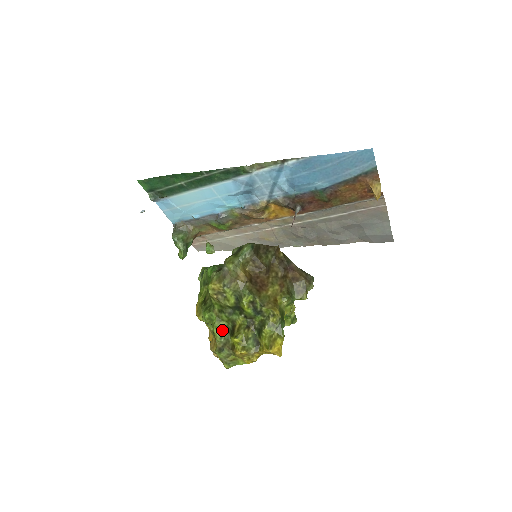
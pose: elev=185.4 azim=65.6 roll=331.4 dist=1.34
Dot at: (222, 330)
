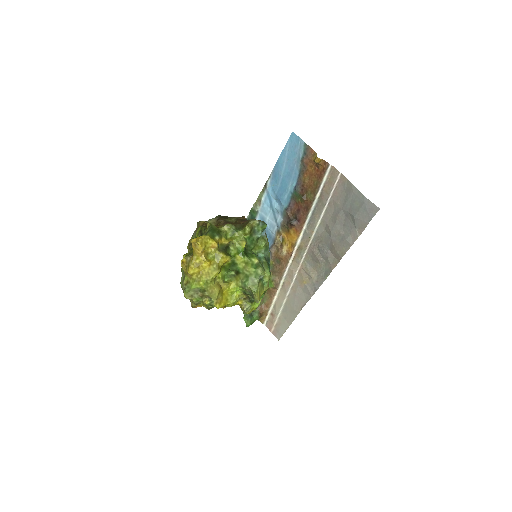
Dot at: occluded
